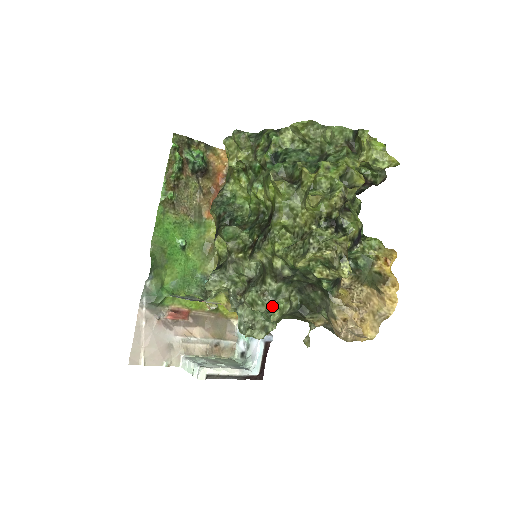
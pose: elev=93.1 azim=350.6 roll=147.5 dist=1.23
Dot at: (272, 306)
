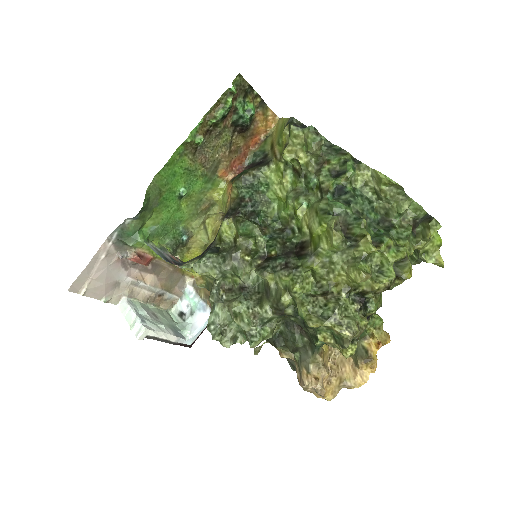
Dot at: (257, 331)
